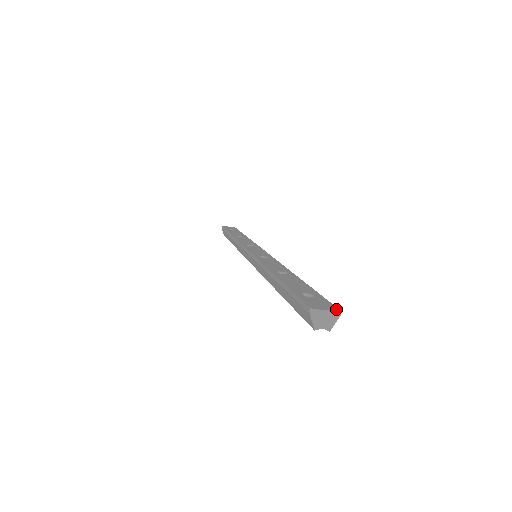
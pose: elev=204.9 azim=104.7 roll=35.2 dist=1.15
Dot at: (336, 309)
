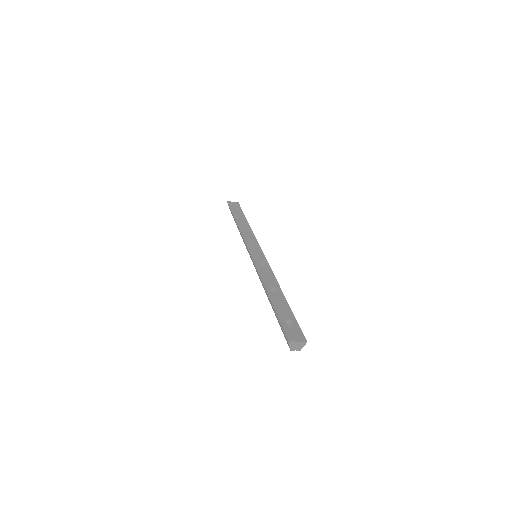
Dot at: (304, 340)
